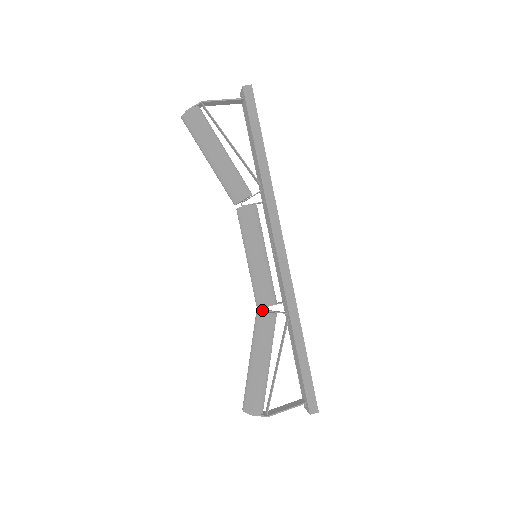
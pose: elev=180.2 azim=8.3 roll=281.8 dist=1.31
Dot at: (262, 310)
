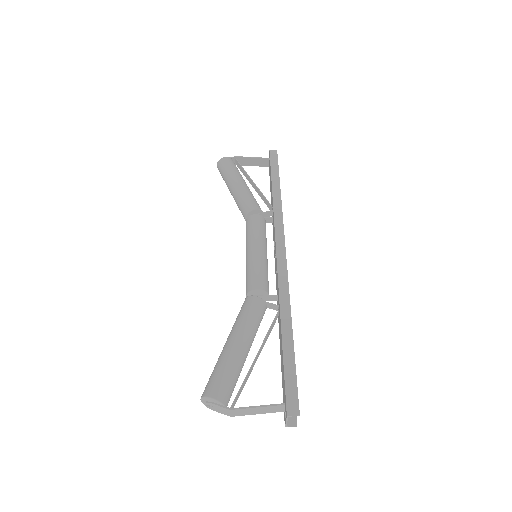
Dot at: occluded
